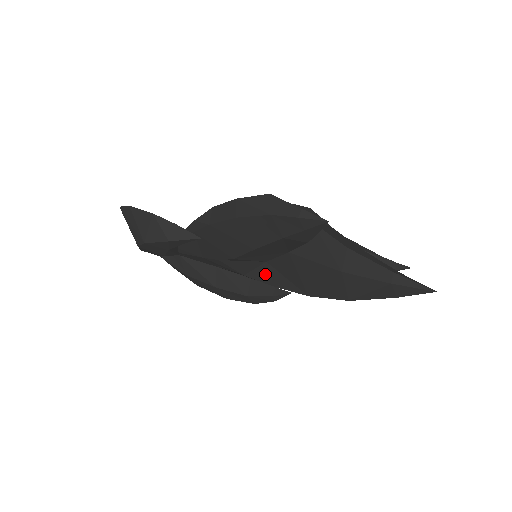
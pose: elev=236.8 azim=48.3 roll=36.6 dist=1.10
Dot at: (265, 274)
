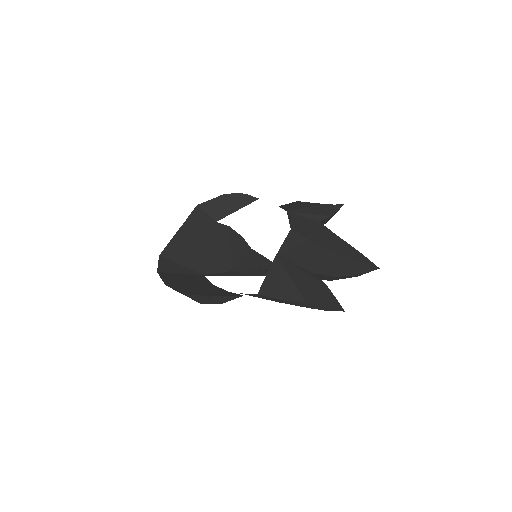
Dot at: occluded
